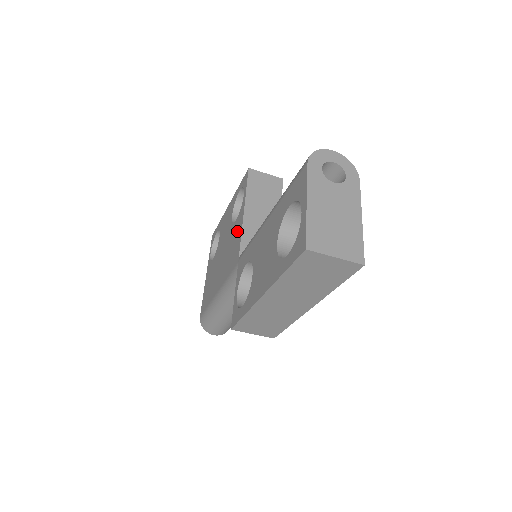
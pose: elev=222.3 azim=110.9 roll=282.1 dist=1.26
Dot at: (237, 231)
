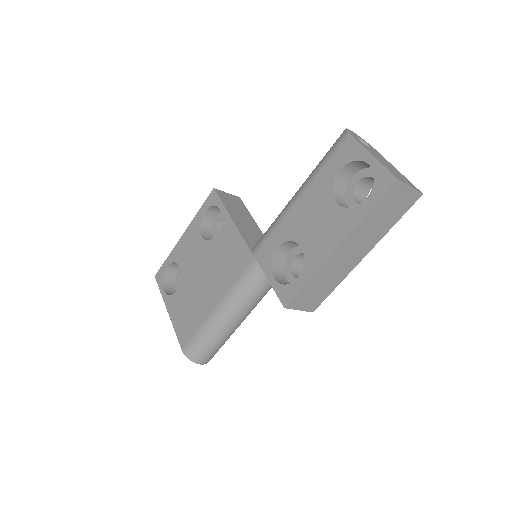
Dot at: (229, 239)
